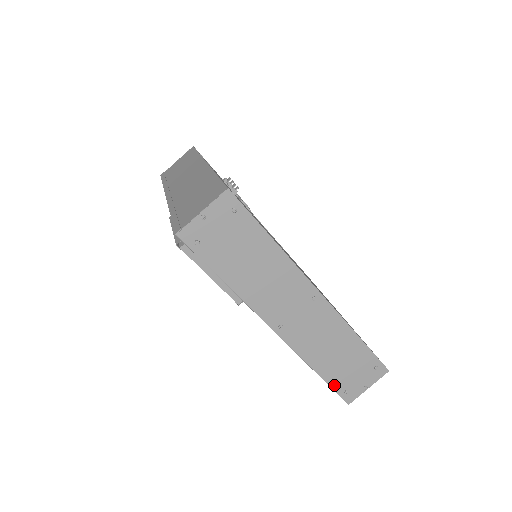
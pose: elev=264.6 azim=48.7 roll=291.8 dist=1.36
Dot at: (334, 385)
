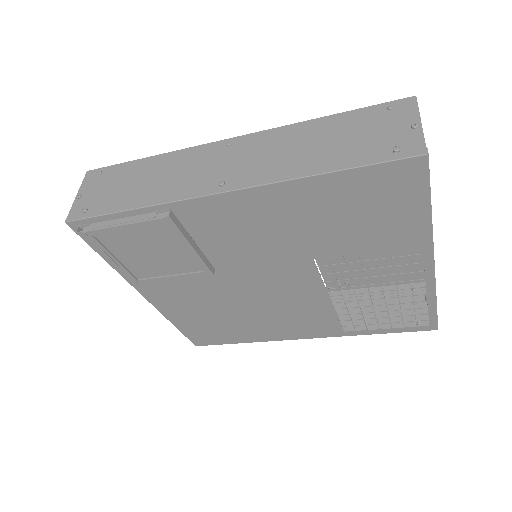
Dot at: (367, 161)
